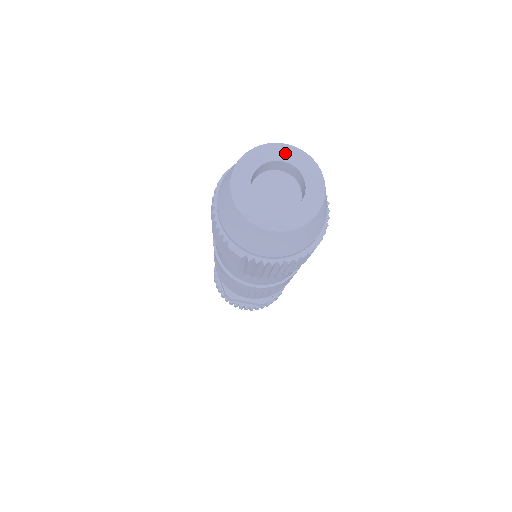
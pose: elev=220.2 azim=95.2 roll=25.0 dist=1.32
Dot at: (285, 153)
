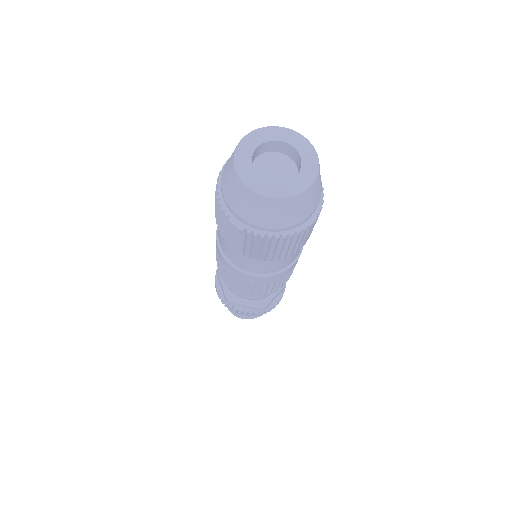
Dot at: (284, 135)
